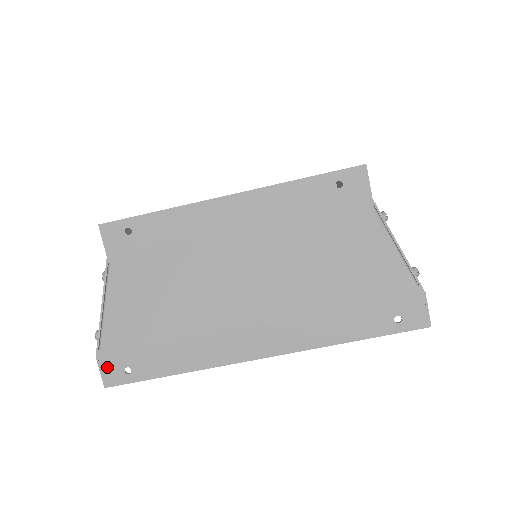
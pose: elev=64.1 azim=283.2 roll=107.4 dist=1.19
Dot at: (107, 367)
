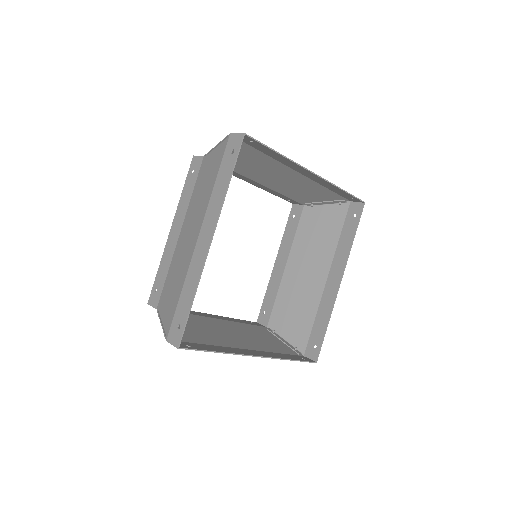
Dot at: (172, 338)
